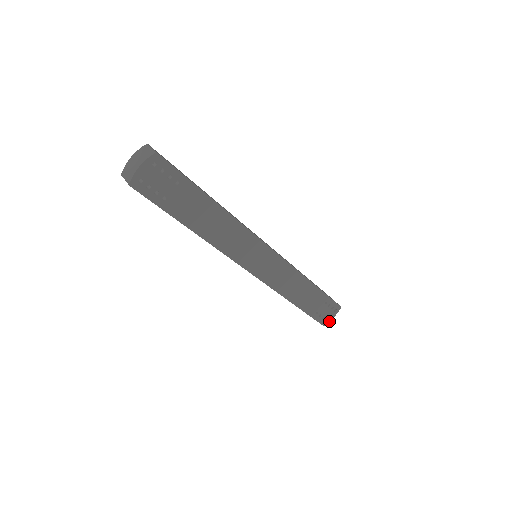
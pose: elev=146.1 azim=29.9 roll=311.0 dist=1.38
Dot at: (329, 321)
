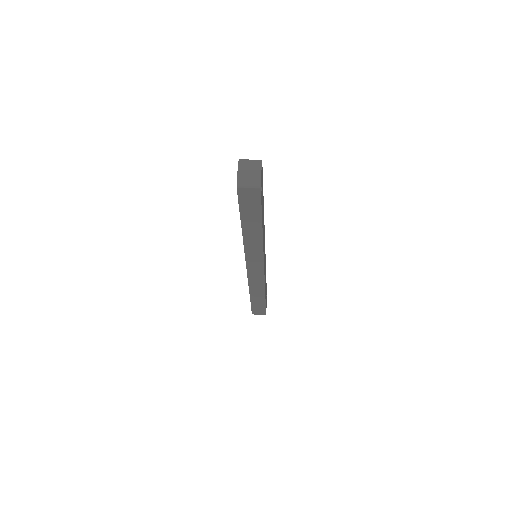
Dot at: occluded
